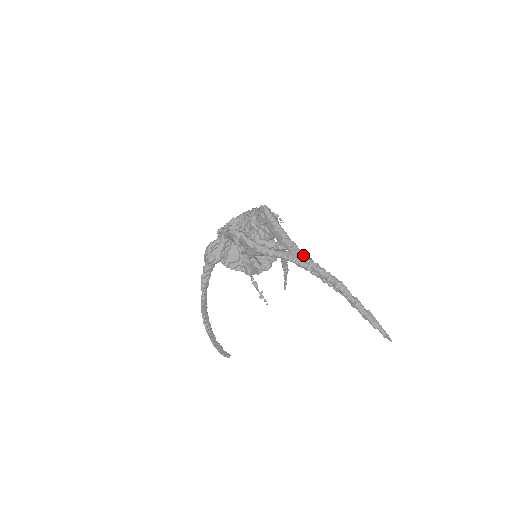
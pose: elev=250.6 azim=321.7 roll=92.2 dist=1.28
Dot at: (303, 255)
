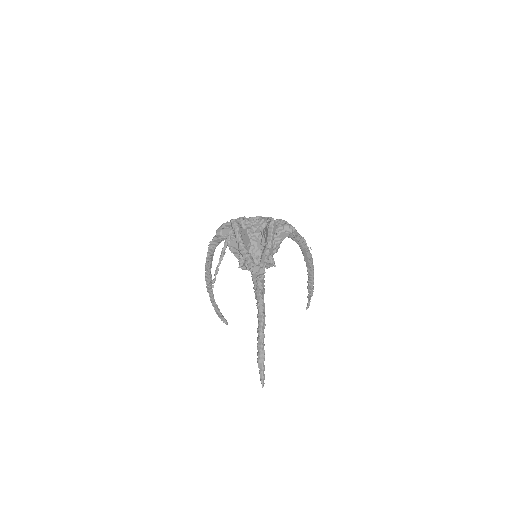
Dot at: (261, 275)
